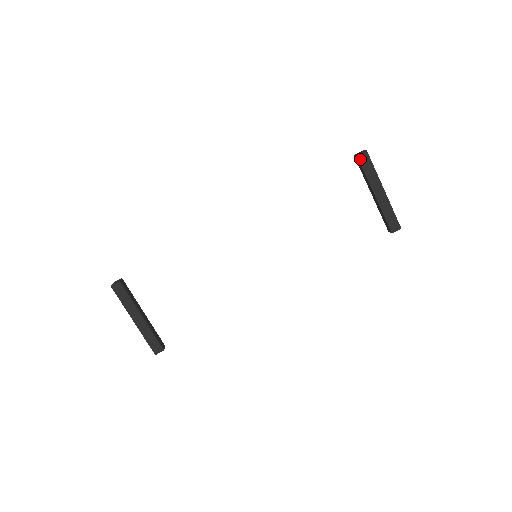
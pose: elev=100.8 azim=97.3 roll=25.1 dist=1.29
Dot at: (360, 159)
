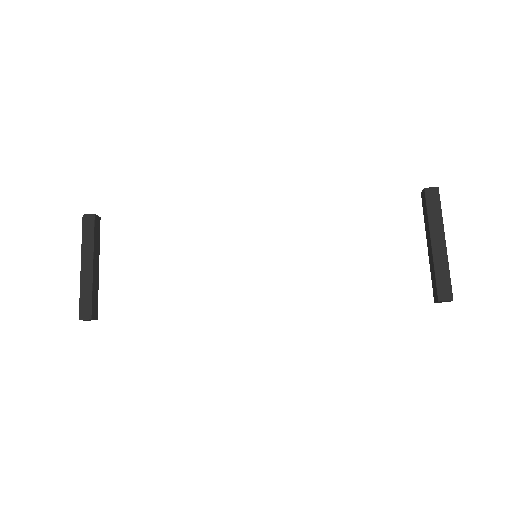
Dot at: (427, 193)
